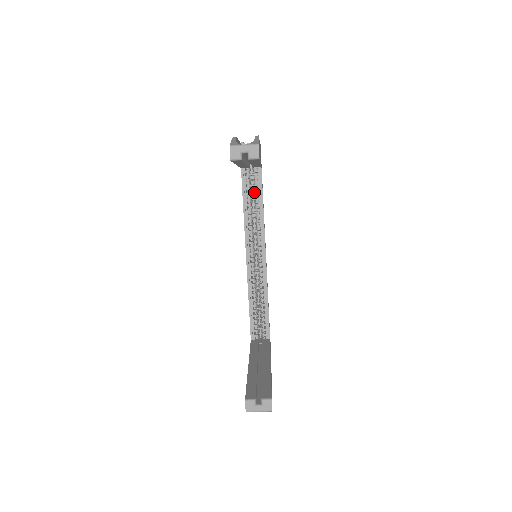
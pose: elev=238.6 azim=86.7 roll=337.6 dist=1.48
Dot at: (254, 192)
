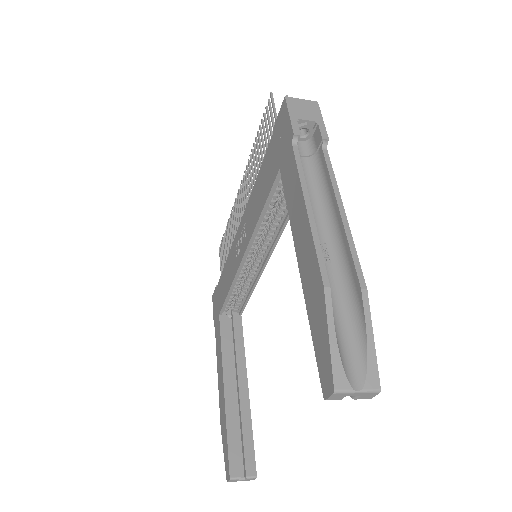
Dot at: occluded
